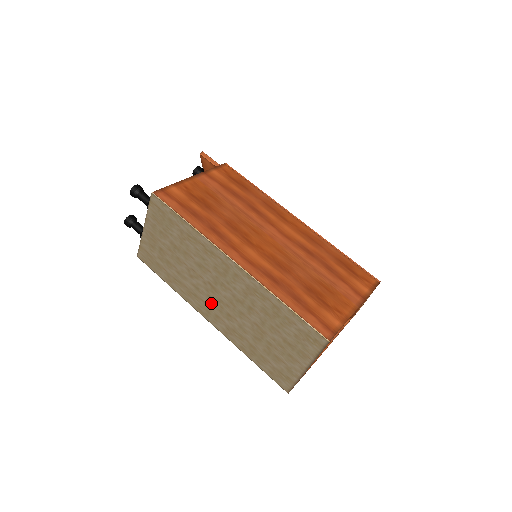
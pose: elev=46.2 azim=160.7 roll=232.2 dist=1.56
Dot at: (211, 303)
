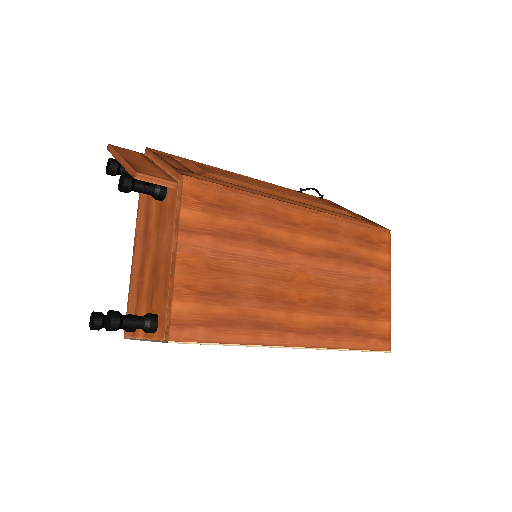
Dot at: occluded
